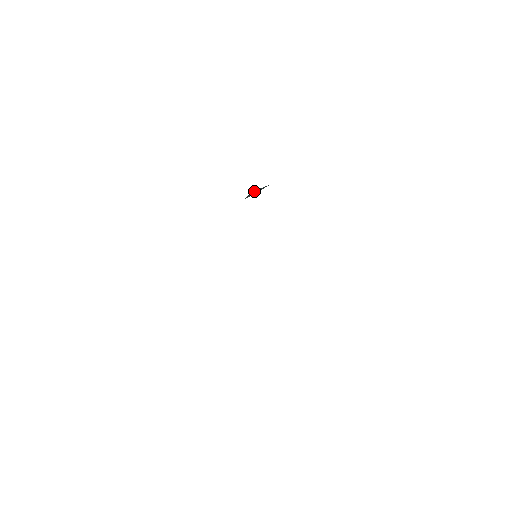
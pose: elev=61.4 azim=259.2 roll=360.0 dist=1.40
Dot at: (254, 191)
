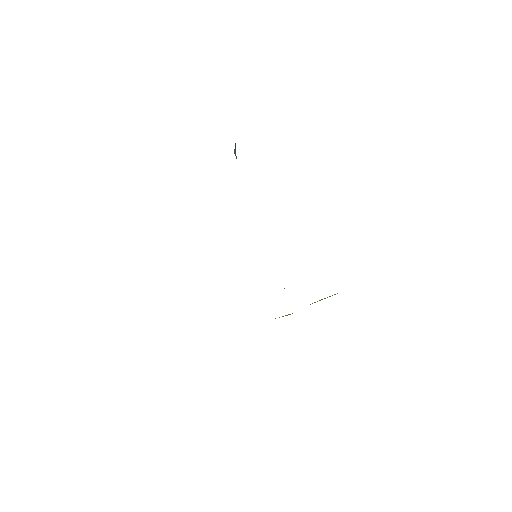
Dot at: occluded
